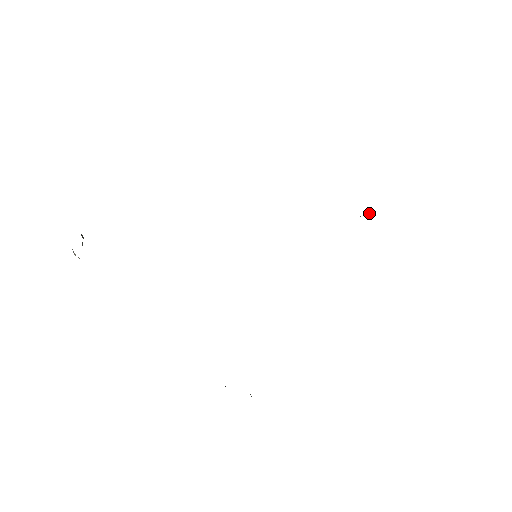
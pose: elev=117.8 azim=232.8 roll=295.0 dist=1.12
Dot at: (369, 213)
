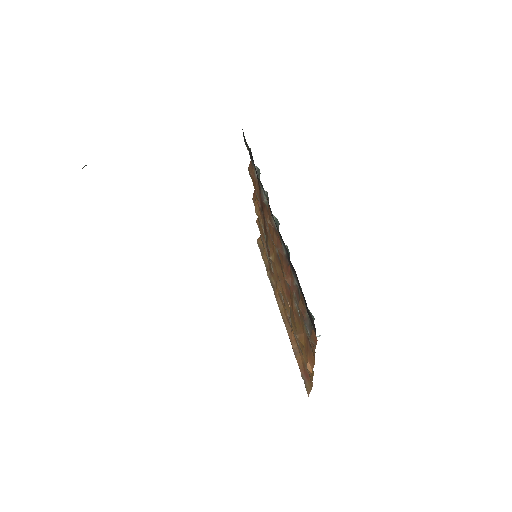
Dot at: occluded
